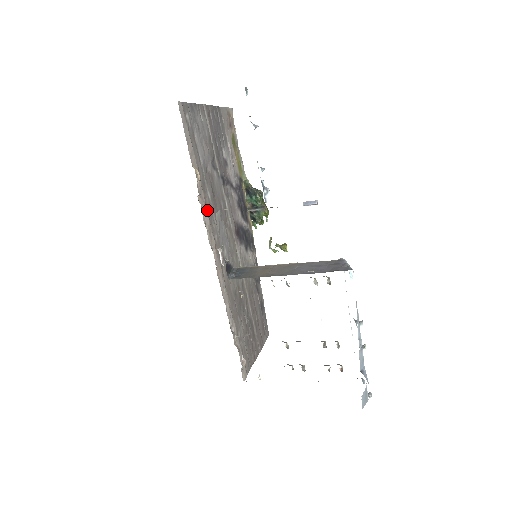
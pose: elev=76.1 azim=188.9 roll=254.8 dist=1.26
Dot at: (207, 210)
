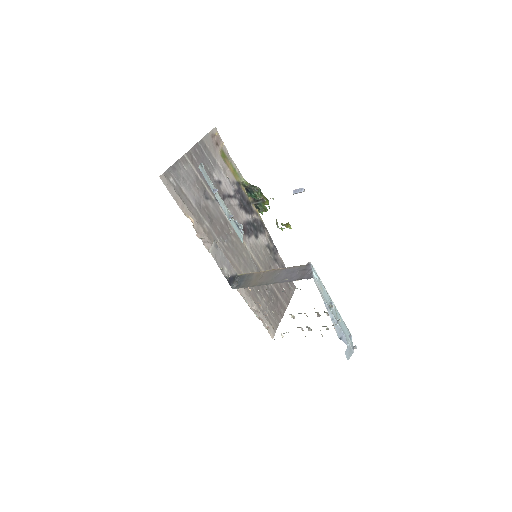
Dot at: (208, 237)
